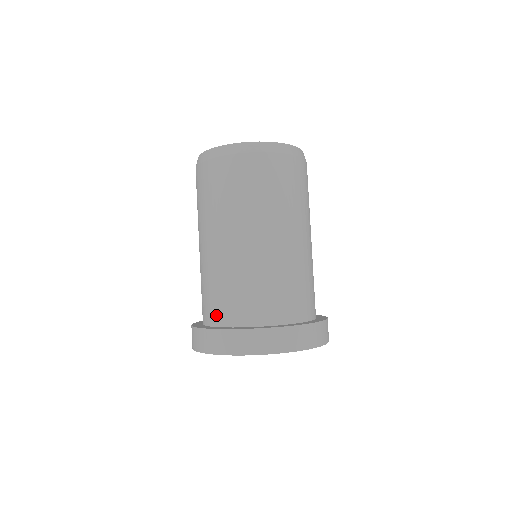
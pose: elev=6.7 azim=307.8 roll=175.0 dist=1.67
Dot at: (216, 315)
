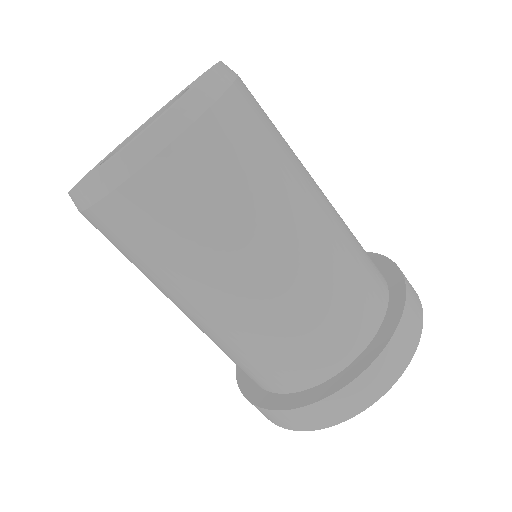
Dot at: occluded
